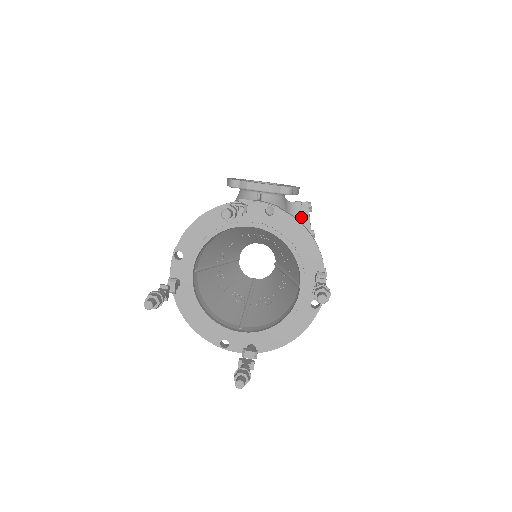
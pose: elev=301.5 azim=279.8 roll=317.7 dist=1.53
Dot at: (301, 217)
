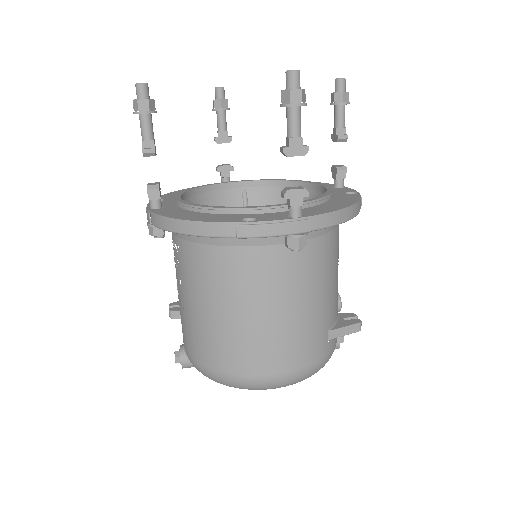
Dot at: occluded
